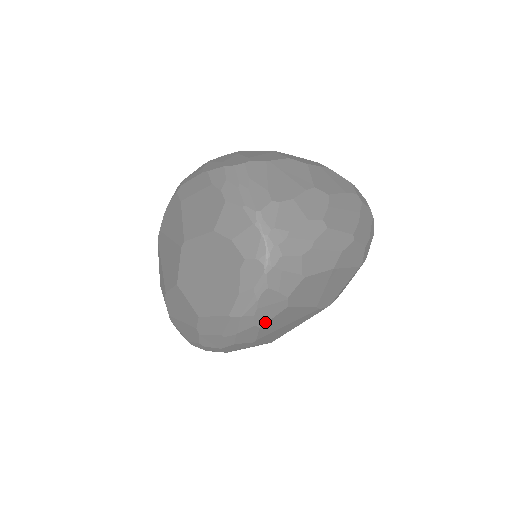
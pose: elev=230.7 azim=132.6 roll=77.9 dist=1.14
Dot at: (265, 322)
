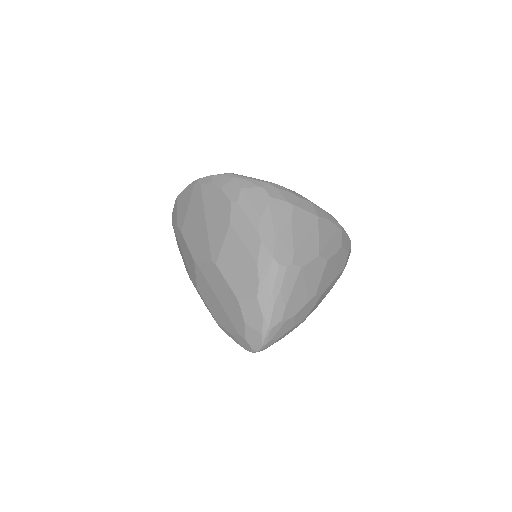
Dot at: occluded
